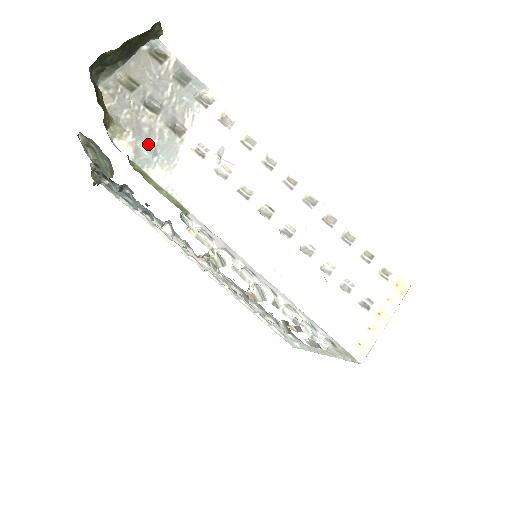
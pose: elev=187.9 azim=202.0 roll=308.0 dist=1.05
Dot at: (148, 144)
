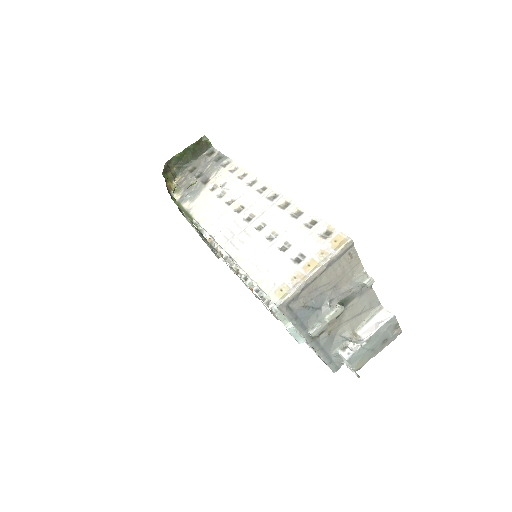
Dot at: (188, 192)
